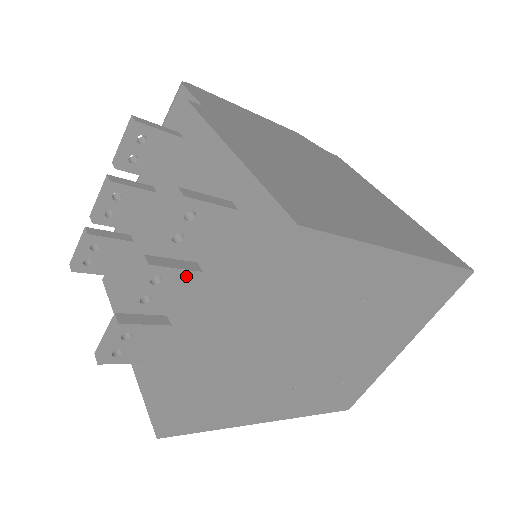
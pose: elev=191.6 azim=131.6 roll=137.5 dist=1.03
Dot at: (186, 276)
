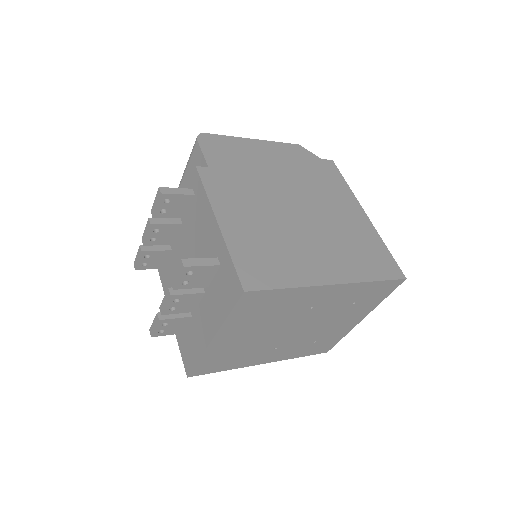
Dot at: (195, 296)
